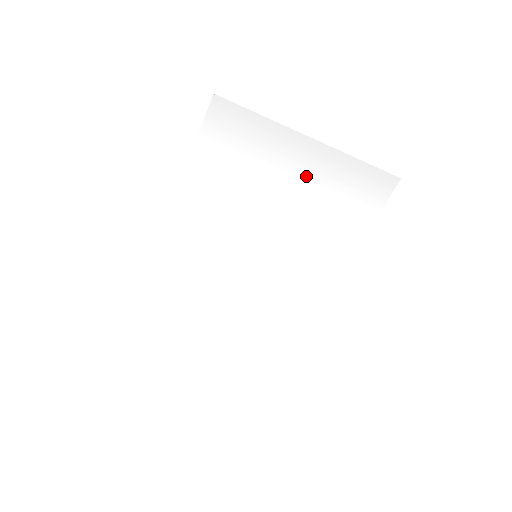
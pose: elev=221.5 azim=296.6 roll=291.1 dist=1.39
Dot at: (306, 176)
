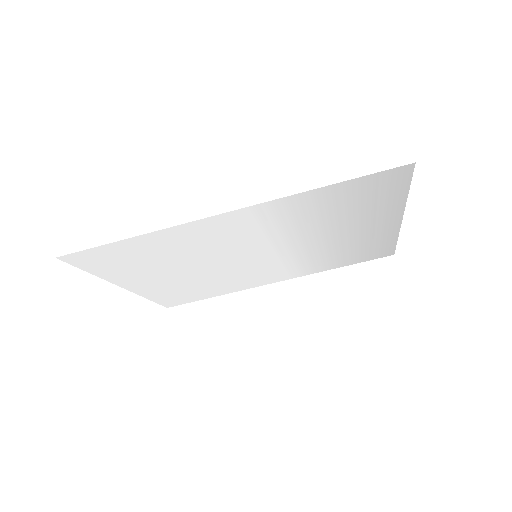
Dot at: (362, 233)
